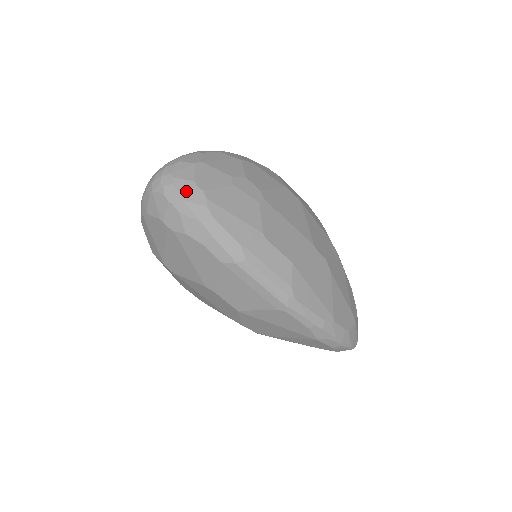
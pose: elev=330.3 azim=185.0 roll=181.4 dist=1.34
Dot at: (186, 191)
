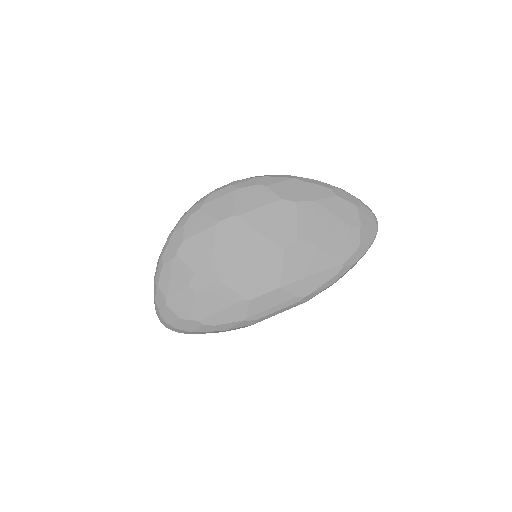
Dot at: (185, 327)
